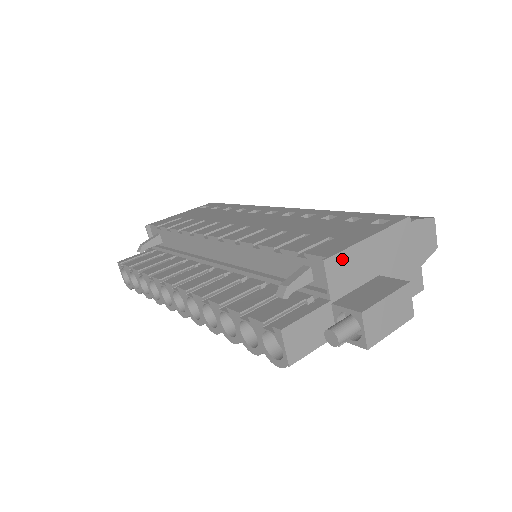
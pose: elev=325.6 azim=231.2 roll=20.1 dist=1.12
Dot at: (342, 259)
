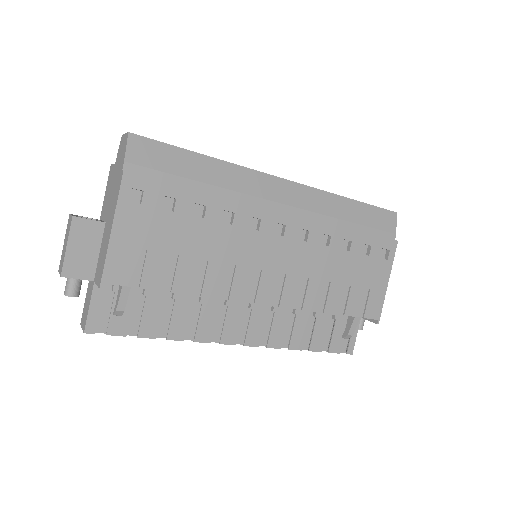
Dot at: (378, 308)
